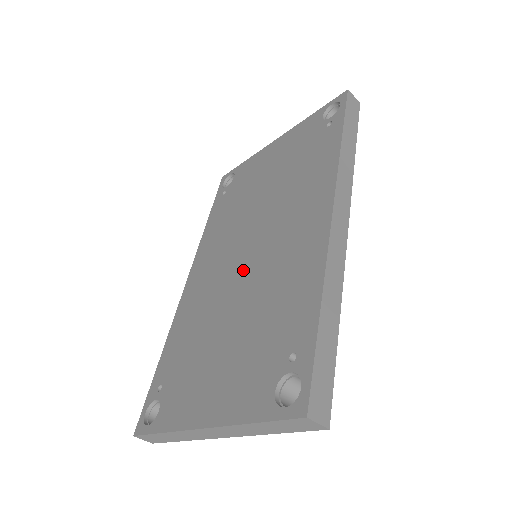
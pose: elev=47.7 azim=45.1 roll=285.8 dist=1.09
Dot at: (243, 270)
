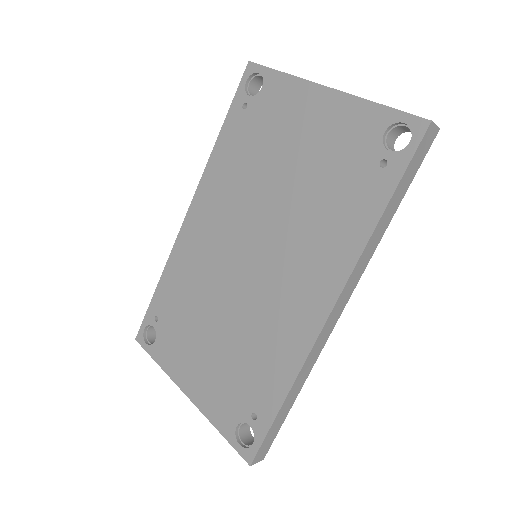
Dot at: (240, 277)
